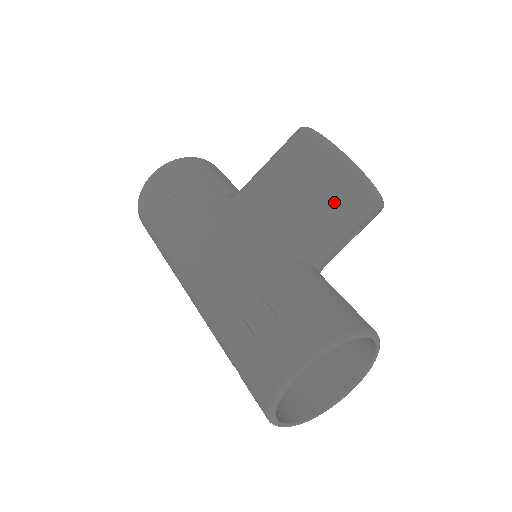
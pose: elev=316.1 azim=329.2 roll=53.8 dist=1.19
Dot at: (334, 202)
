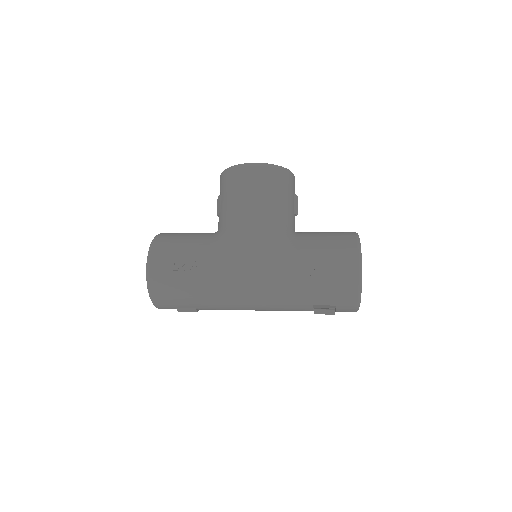
Dot at: (287, 191)
